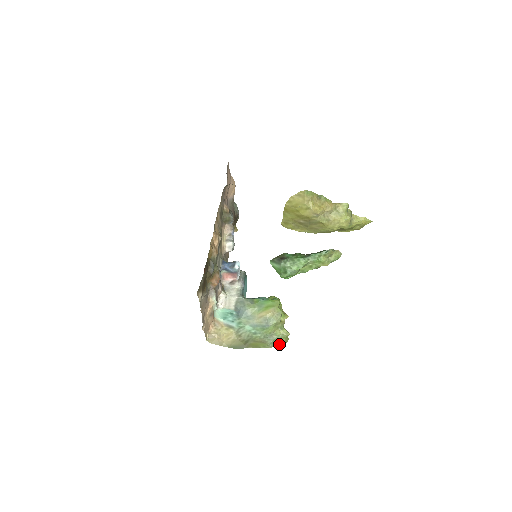
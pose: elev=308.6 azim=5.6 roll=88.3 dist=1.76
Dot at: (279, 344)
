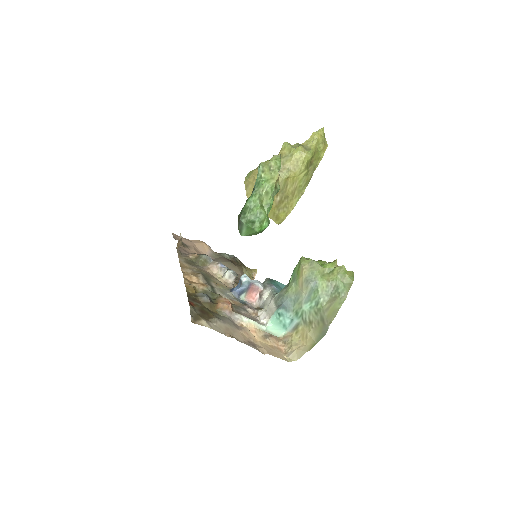
Dot at: (349, 285)
